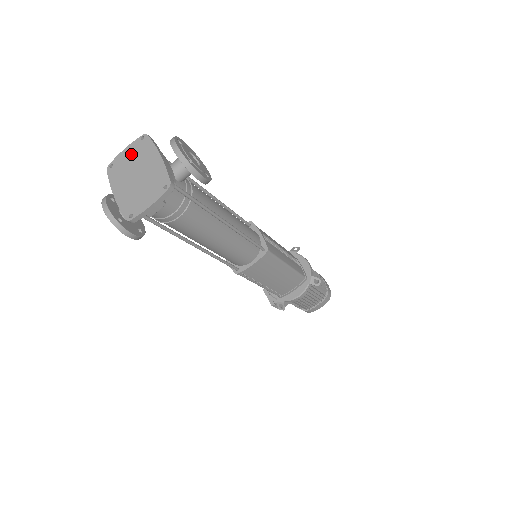
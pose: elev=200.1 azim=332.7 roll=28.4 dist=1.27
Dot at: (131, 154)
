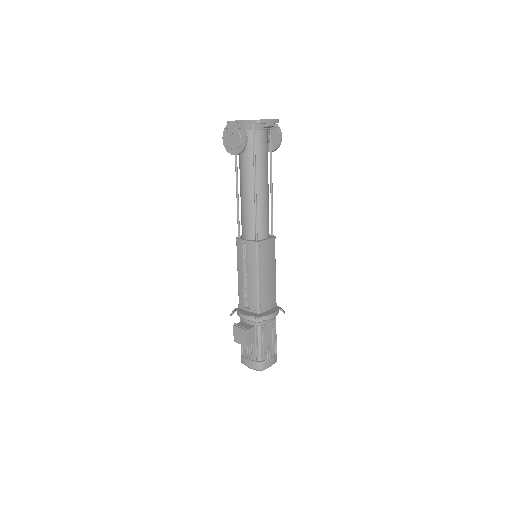
Dot at: occluded
